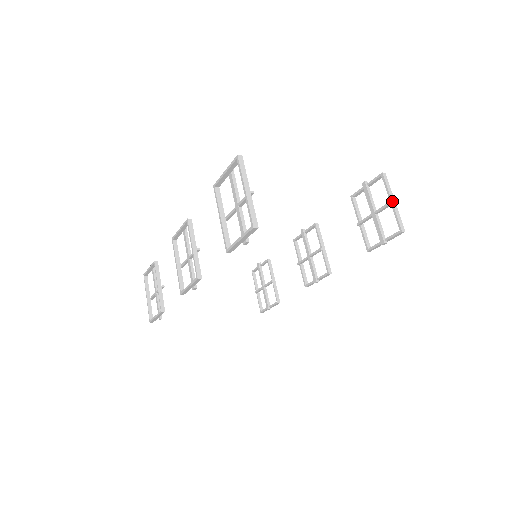
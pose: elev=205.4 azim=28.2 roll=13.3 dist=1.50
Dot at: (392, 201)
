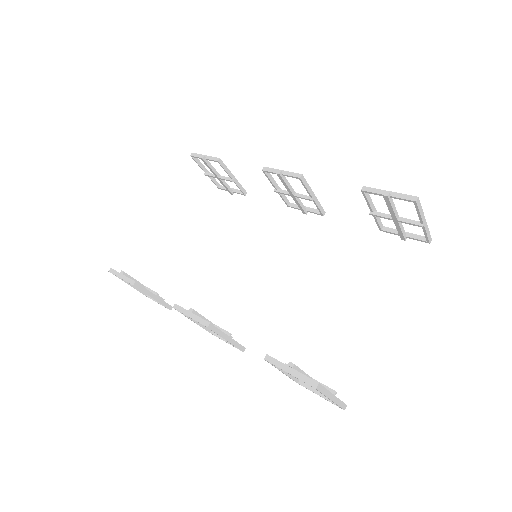
Dot at: (423, 223)
